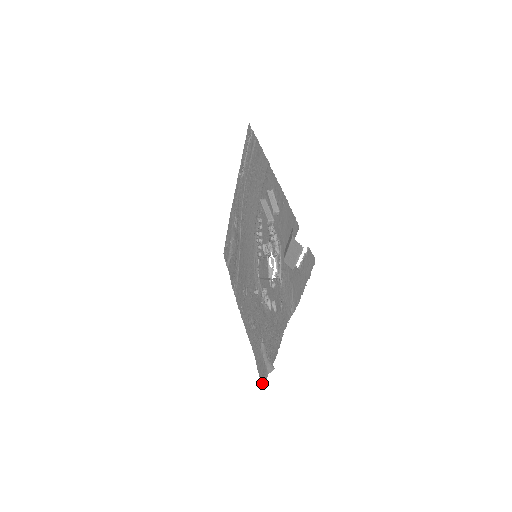
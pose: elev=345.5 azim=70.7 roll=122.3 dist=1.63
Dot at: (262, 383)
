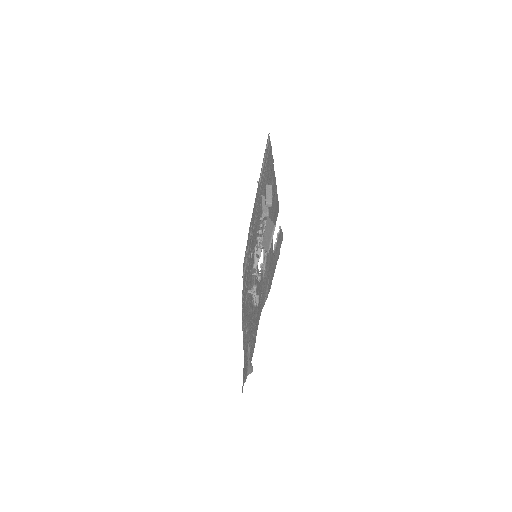
Dot at: (242, 388)
